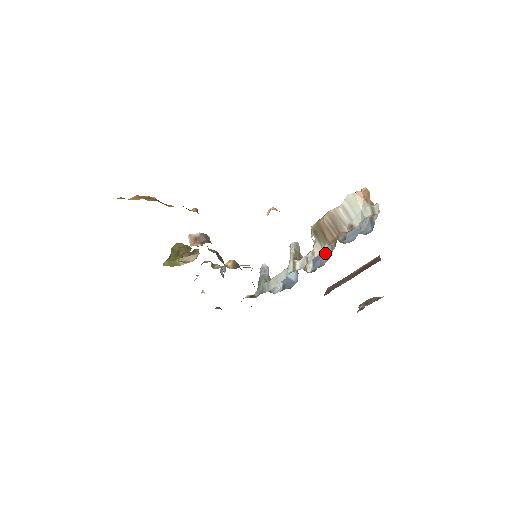
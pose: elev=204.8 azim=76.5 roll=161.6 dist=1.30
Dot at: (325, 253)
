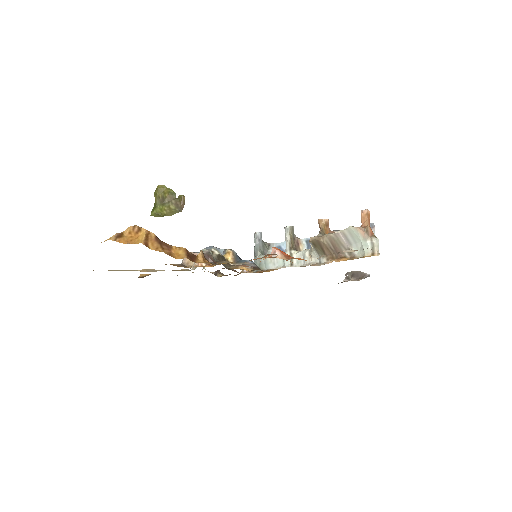
Dot at: occluded
